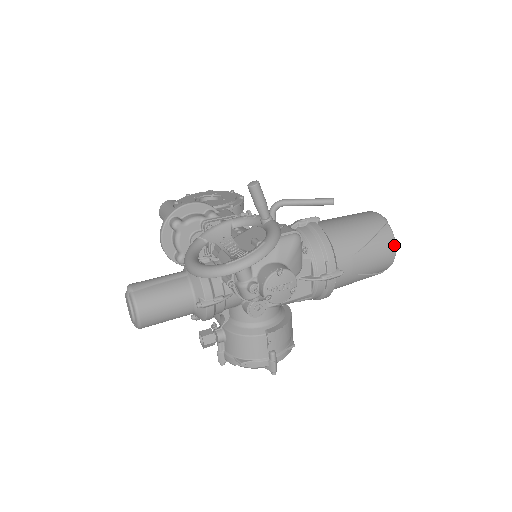
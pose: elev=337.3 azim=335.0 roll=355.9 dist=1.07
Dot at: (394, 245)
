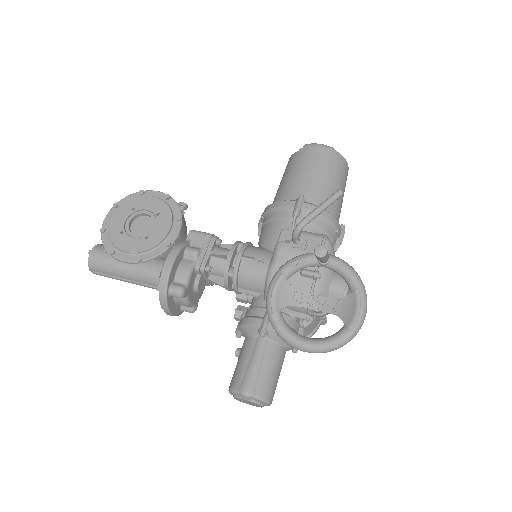
Dot at: occluded
